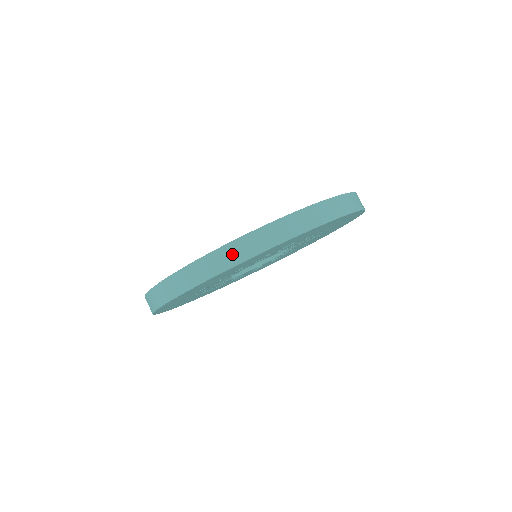
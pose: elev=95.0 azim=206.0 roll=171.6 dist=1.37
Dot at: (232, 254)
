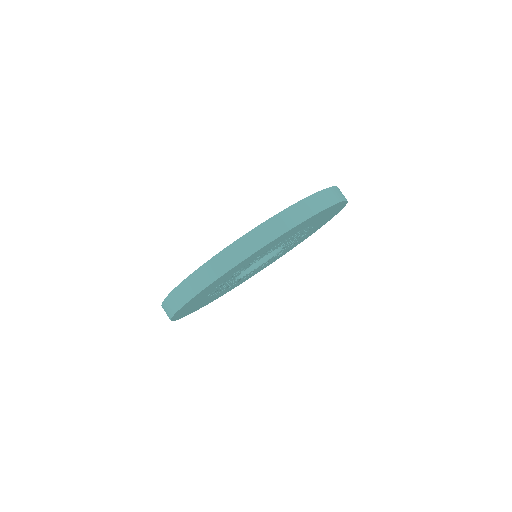
Dot at: (261, 236)
